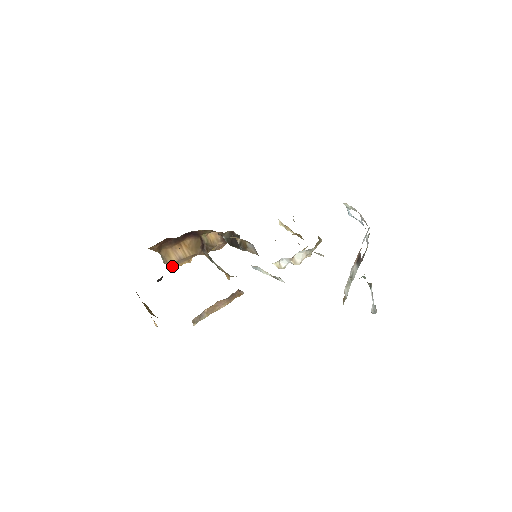
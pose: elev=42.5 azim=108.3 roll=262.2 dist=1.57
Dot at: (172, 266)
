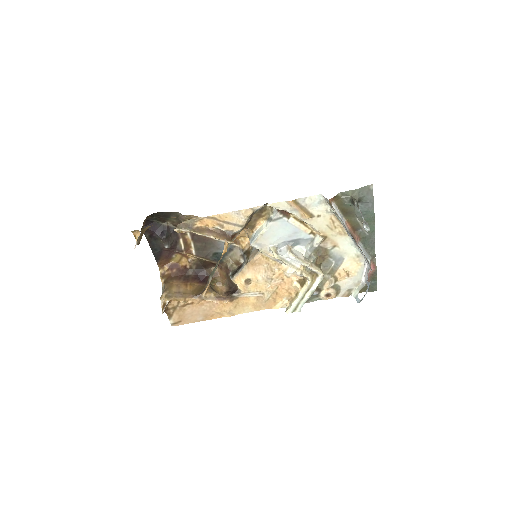
Dot at: (167, 296)
